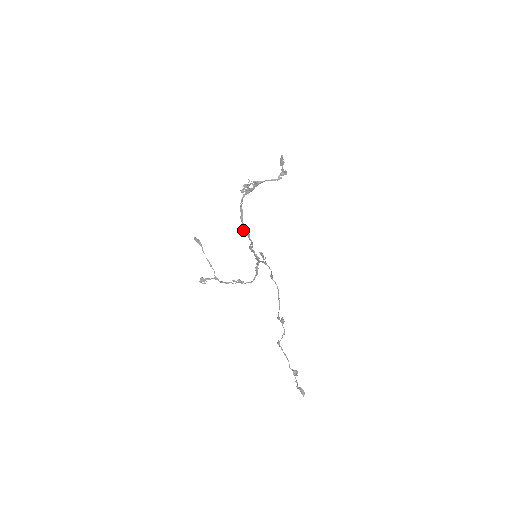
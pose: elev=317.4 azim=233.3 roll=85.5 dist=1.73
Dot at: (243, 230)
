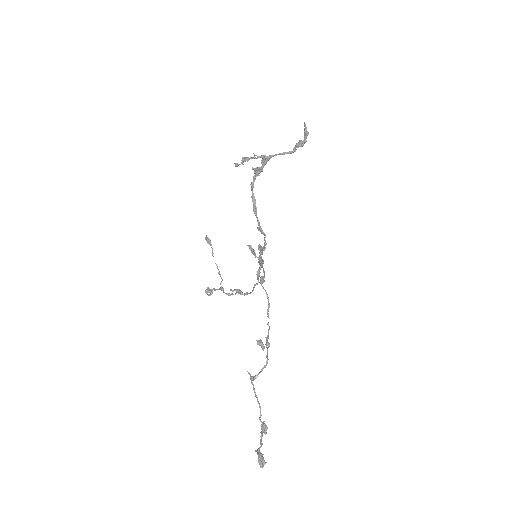
Dot at: (259, 228)
